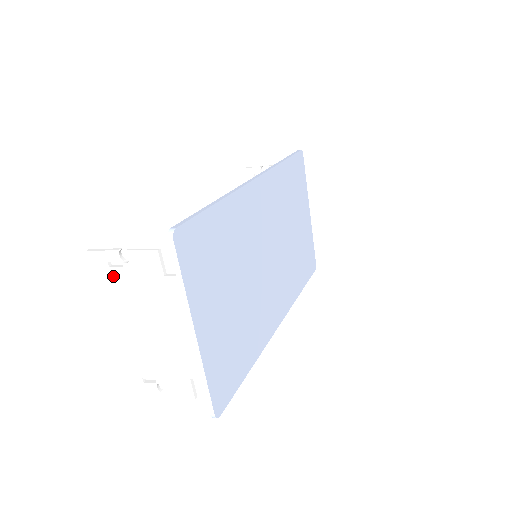
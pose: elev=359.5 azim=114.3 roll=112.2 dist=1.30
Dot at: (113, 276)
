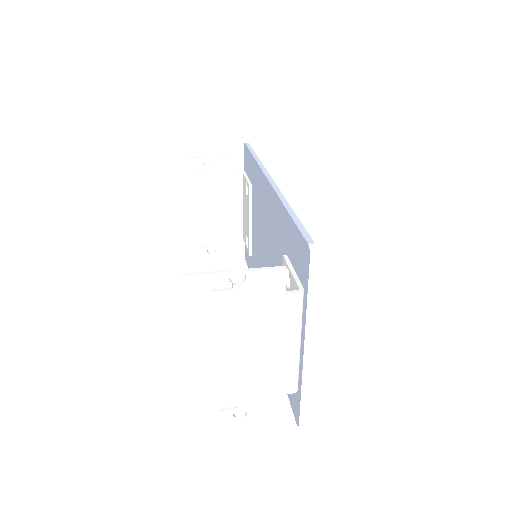
Dot at: (214, 302)
